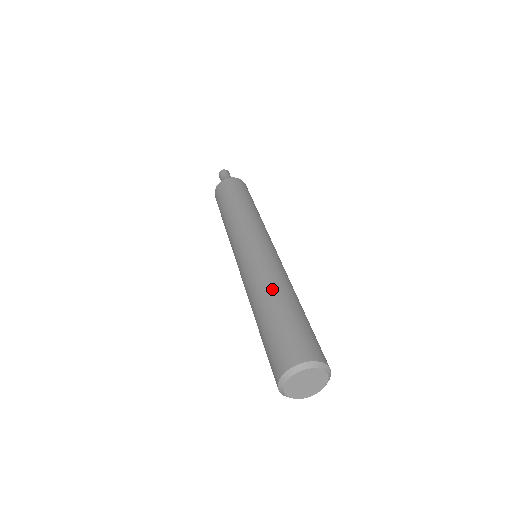
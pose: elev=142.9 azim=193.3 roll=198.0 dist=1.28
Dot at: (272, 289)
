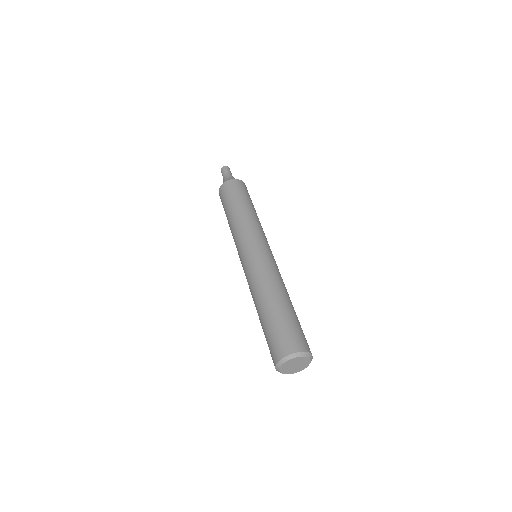
Dot at: (258, 299)
